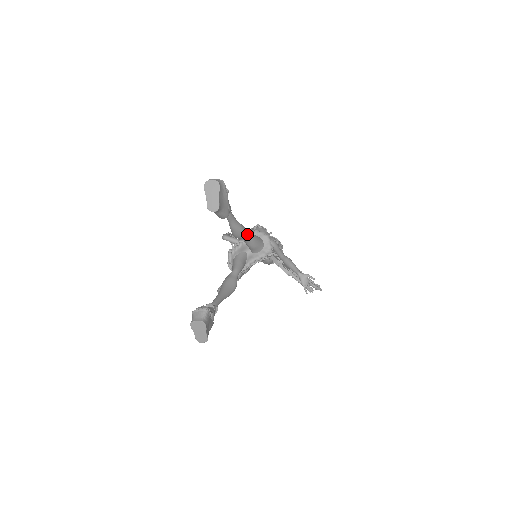
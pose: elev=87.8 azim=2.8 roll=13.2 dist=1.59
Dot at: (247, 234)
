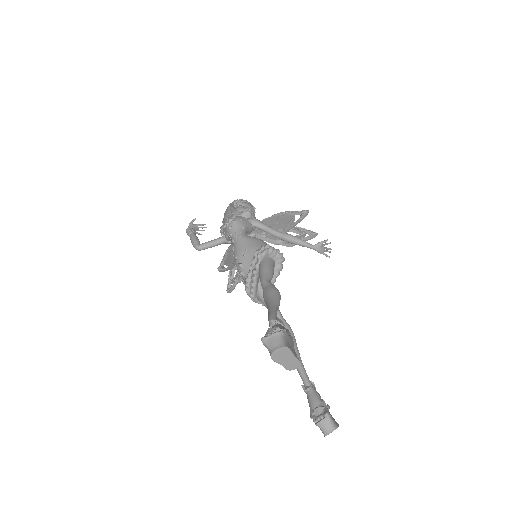
Dot at: (279, 293)
